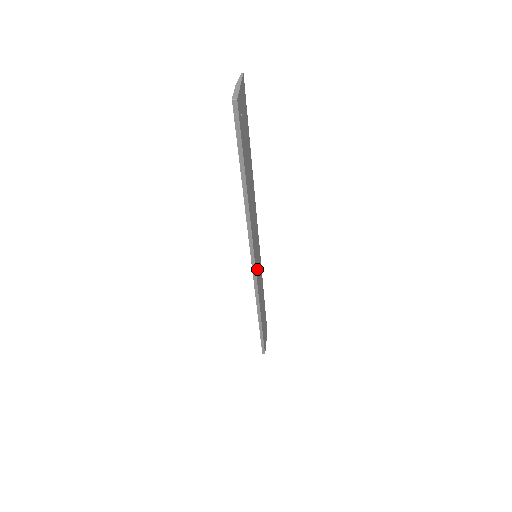
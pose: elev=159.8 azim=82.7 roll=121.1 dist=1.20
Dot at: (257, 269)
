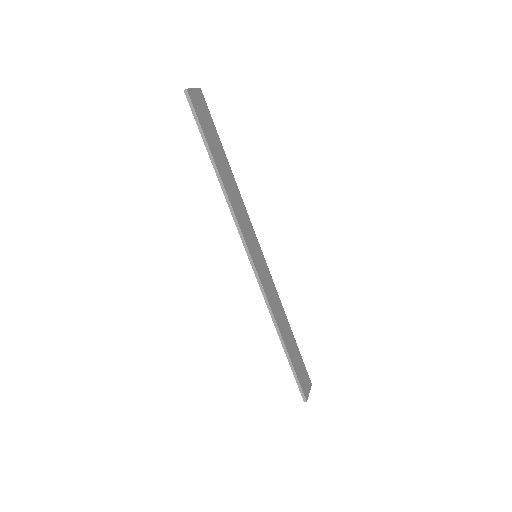
Dot at: (259, 268)
